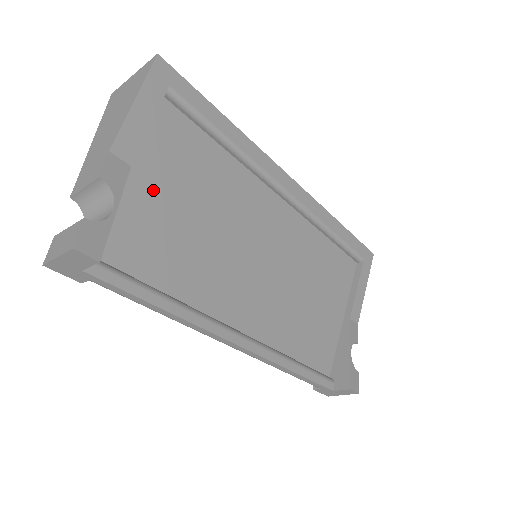
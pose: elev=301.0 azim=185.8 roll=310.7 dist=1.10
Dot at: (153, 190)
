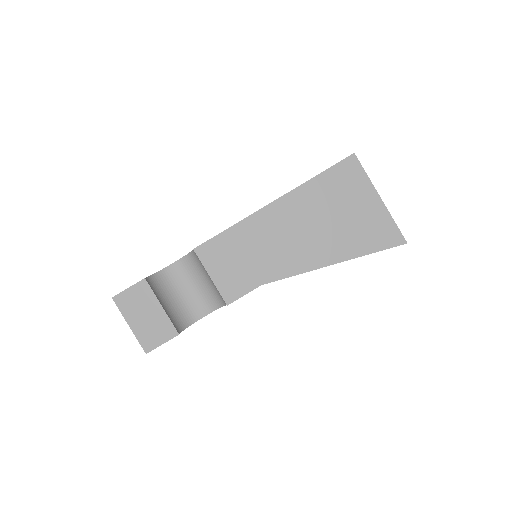
Dot at: occluded
